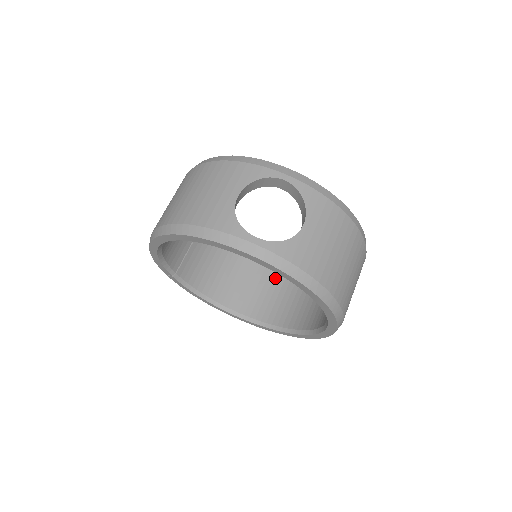
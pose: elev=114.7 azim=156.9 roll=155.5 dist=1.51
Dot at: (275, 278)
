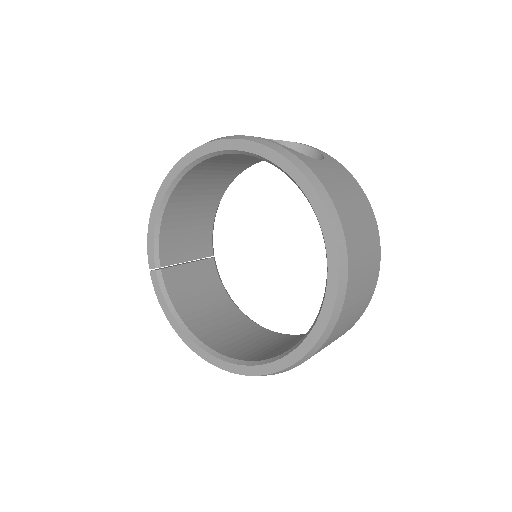
Dot at: (265, 338)
